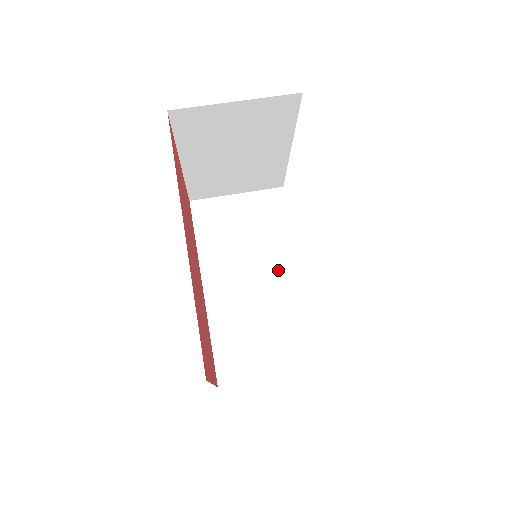
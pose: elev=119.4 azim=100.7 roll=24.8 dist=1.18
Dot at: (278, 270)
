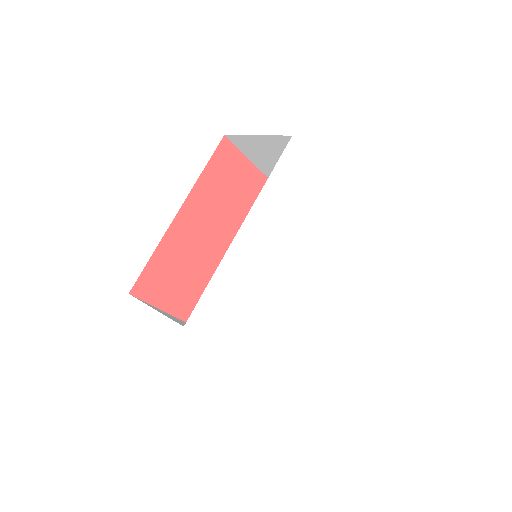
Dot at: occluded
